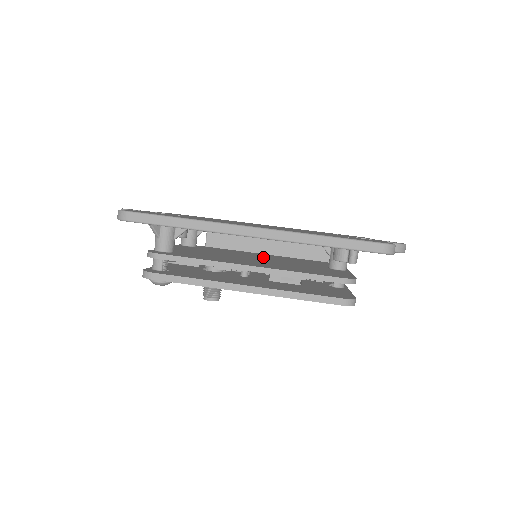
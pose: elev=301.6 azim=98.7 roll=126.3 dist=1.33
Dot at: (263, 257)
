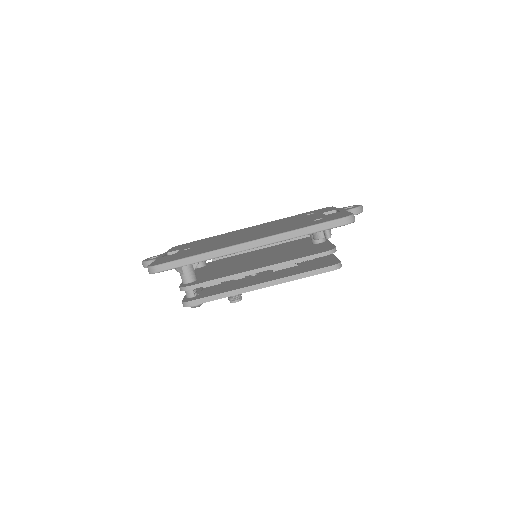
Dot at: (261, 254)
